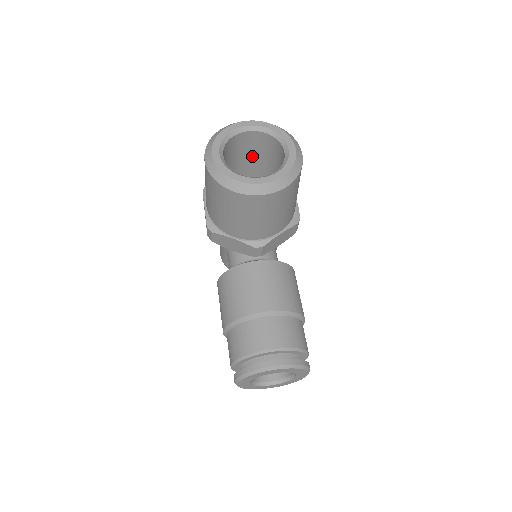
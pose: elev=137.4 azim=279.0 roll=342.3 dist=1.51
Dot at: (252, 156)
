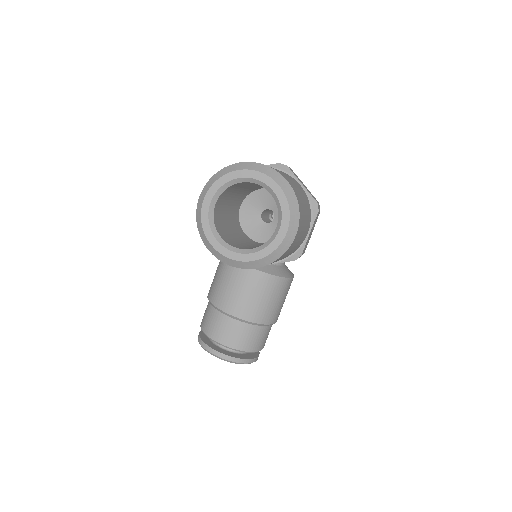
Dot at: occluded
